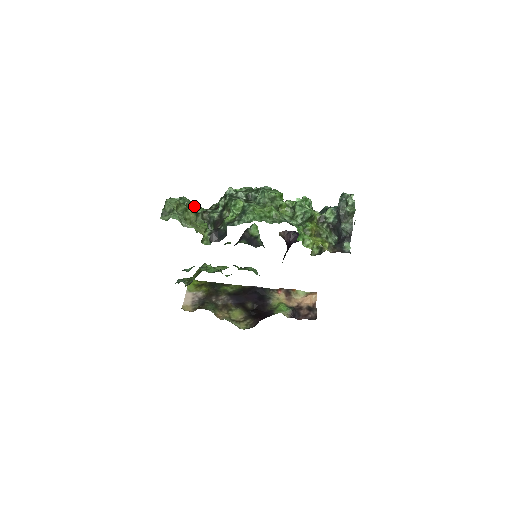
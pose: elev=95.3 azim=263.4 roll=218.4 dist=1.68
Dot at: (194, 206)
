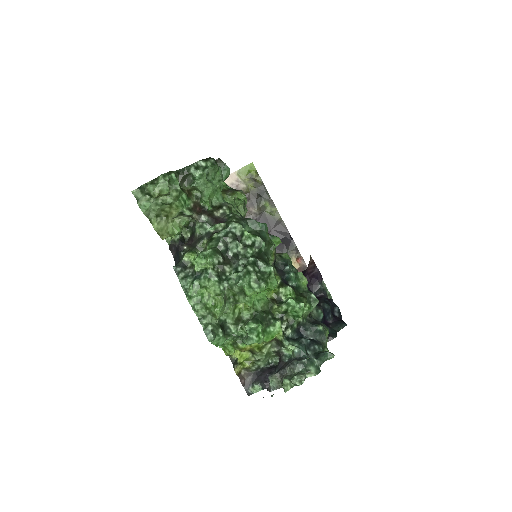
Dot at: (203, 193)
